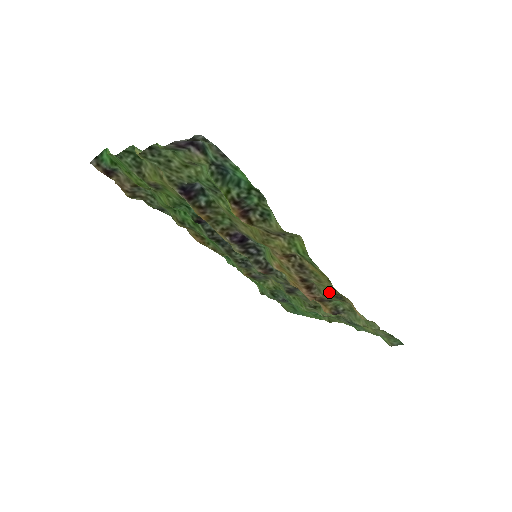
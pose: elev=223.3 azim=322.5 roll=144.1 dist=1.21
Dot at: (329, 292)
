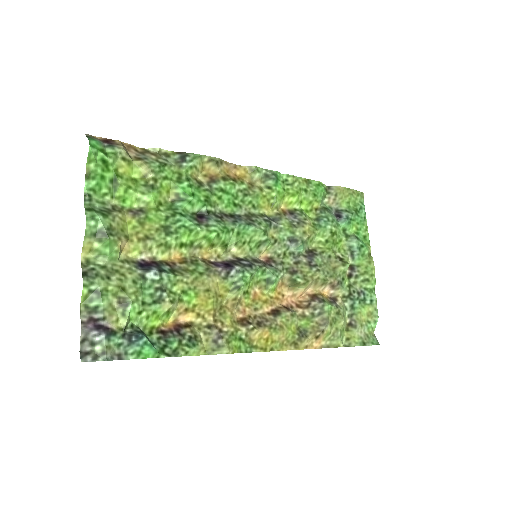
Dot at: (294, 328)
